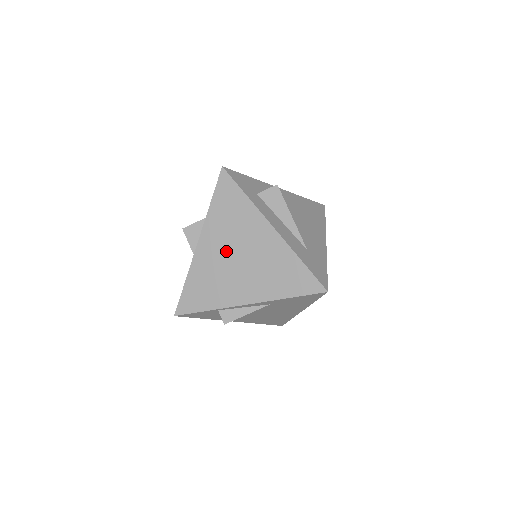
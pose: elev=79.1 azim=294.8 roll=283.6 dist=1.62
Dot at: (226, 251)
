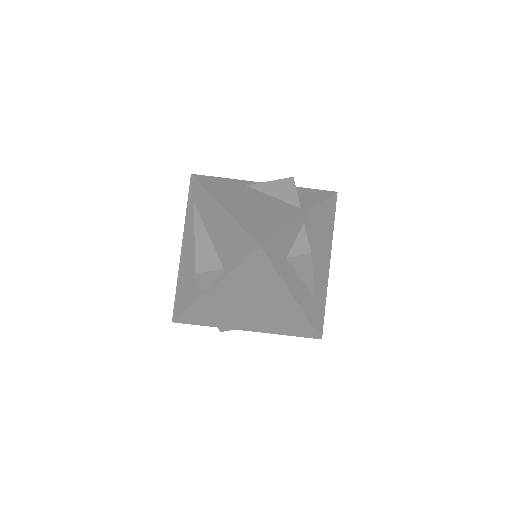
Dot at: (240, 301)
